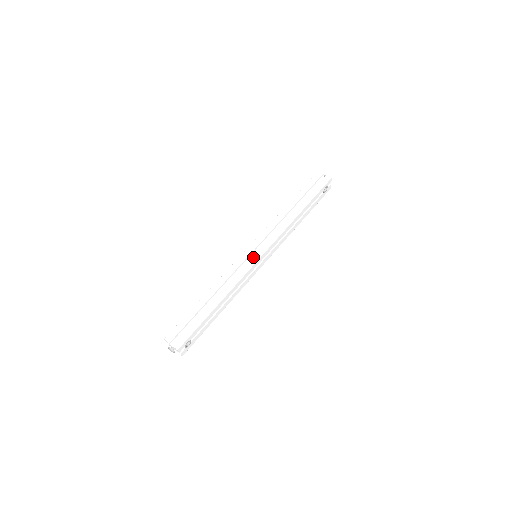
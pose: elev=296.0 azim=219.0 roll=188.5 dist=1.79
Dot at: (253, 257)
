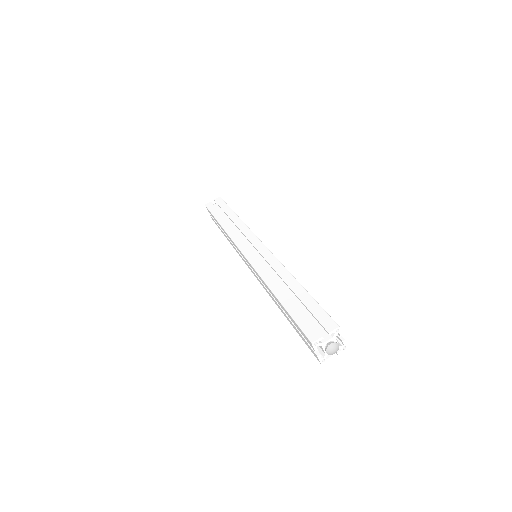
Dot at: (257, 248)
